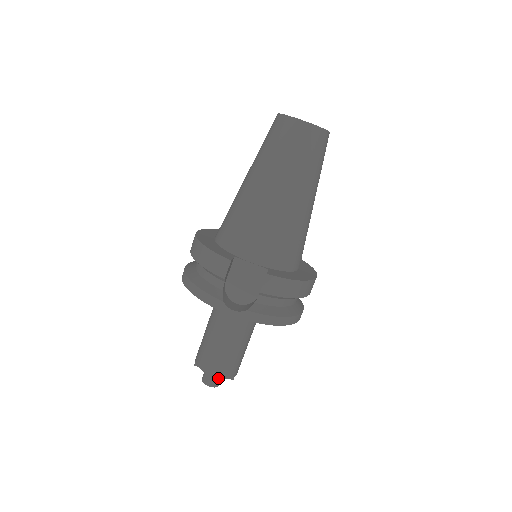
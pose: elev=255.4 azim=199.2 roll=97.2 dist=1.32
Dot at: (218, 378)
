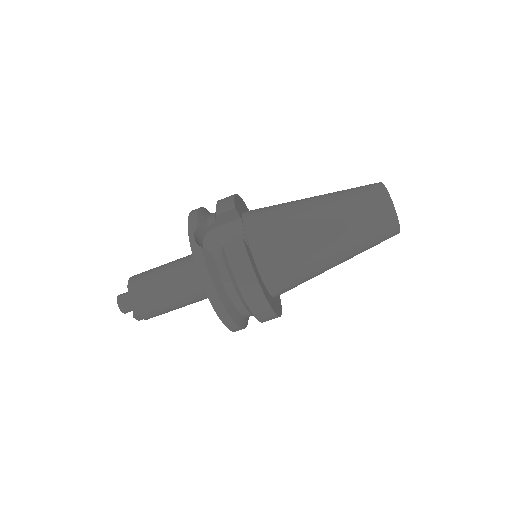
Dot at: (129, 303)
